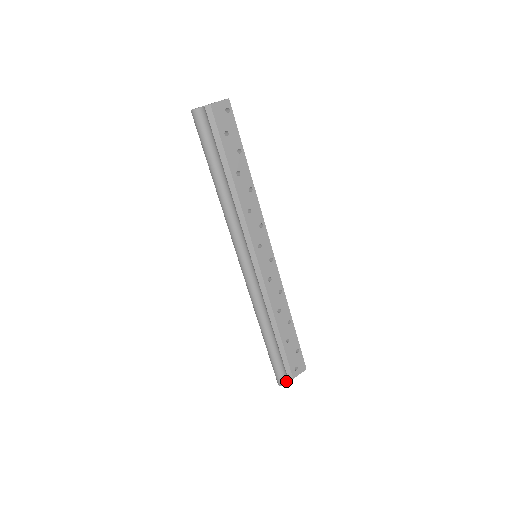
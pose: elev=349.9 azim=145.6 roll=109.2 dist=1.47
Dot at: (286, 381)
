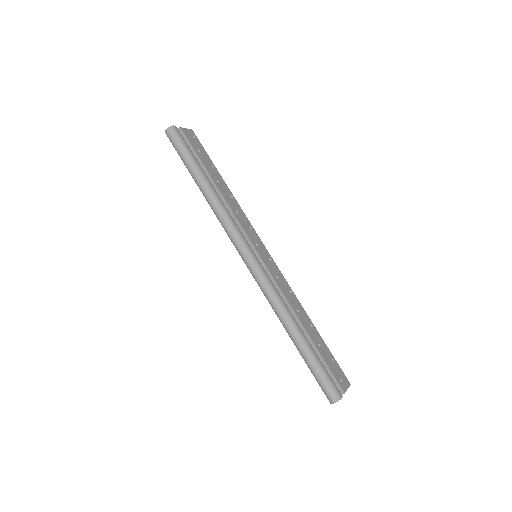
Dot at: (339, 393)
